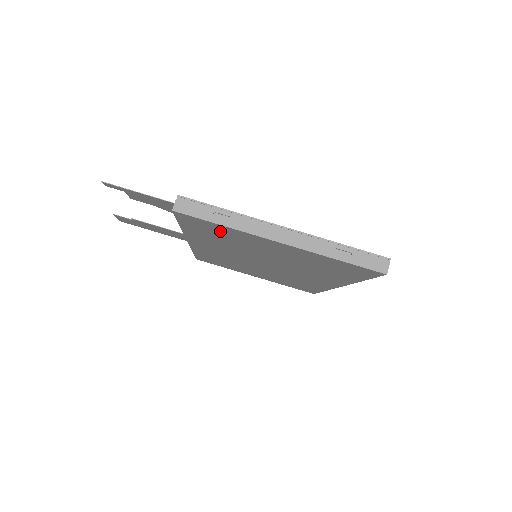
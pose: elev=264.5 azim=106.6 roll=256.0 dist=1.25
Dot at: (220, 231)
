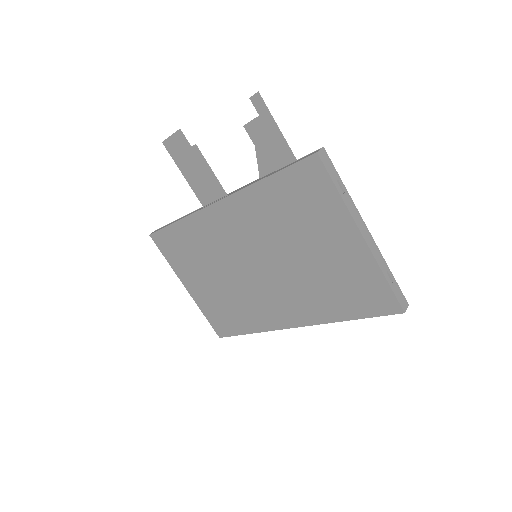
Dot at: (315, 199)
